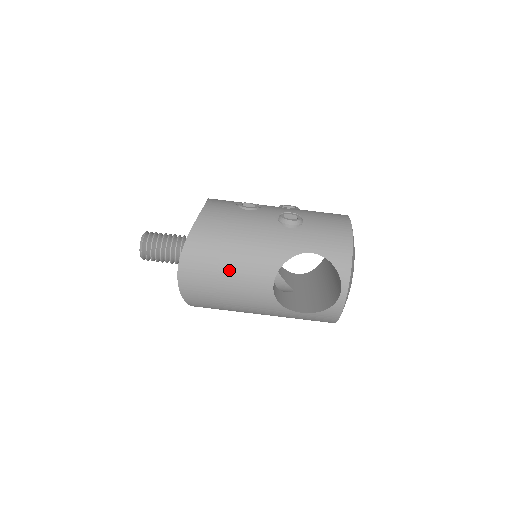
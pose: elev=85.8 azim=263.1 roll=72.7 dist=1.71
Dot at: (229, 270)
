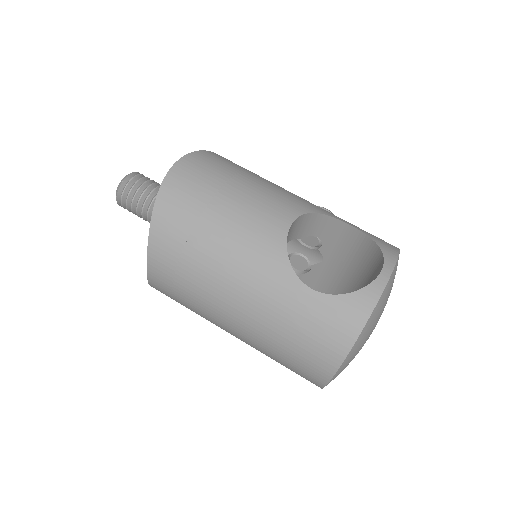
Dot at: (243, 186)
